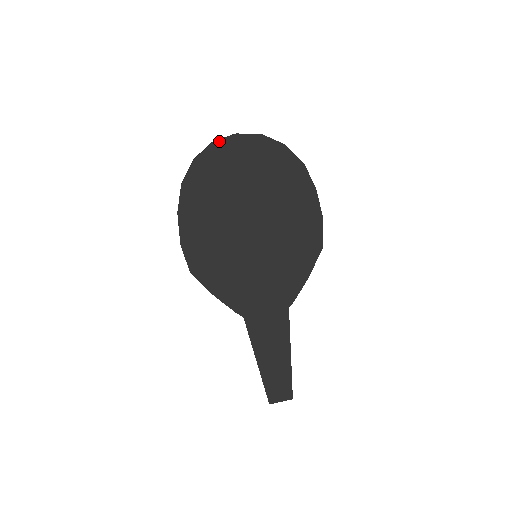
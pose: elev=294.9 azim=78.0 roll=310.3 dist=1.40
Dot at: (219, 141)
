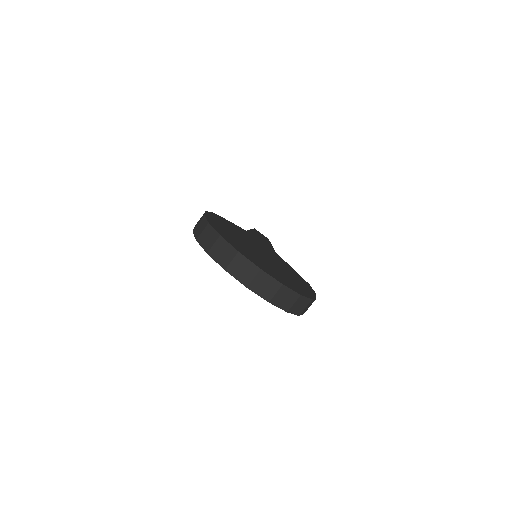
Dot at: (231, 274)
